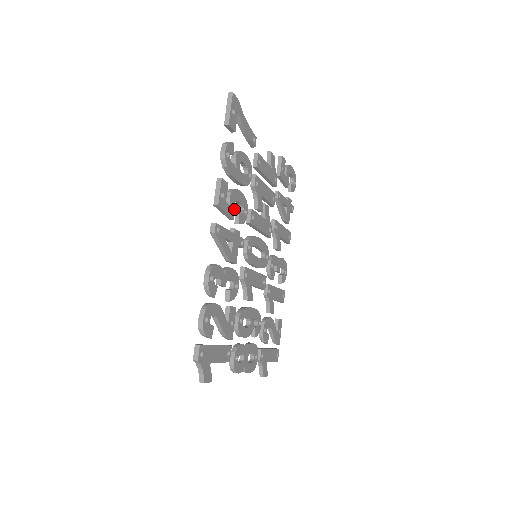
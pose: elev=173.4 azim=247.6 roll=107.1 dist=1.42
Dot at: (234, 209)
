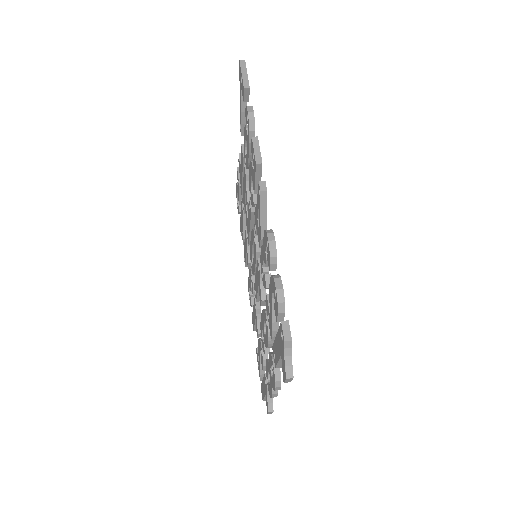
Dot at: occluded
